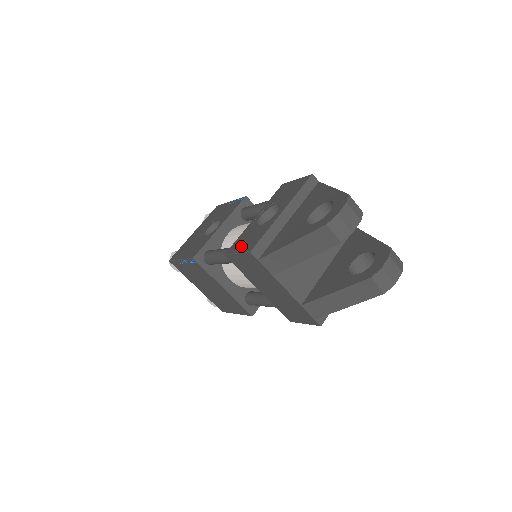
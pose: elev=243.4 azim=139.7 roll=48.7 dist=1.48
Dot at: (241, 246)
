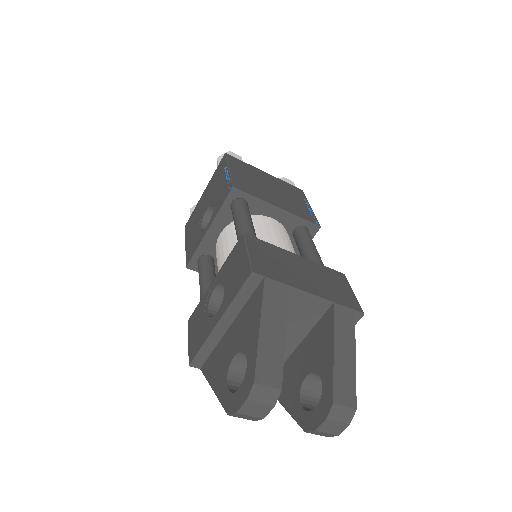
Dot at: (192, 334)
